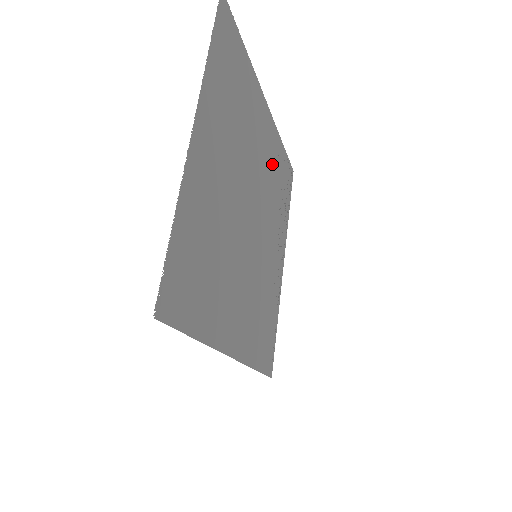
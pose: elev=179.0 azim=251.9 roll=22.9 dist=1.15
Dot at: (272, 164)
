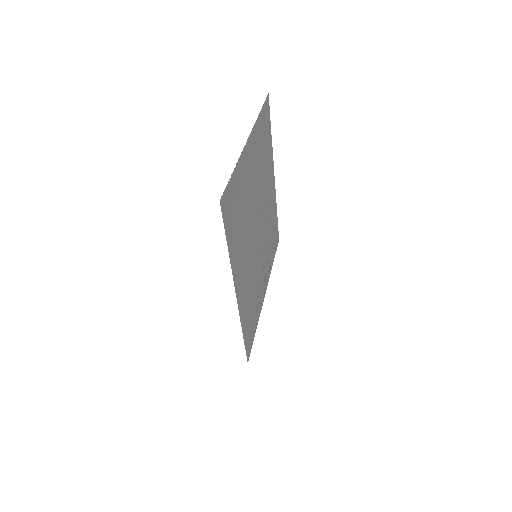
Dot at: (271, 215)
